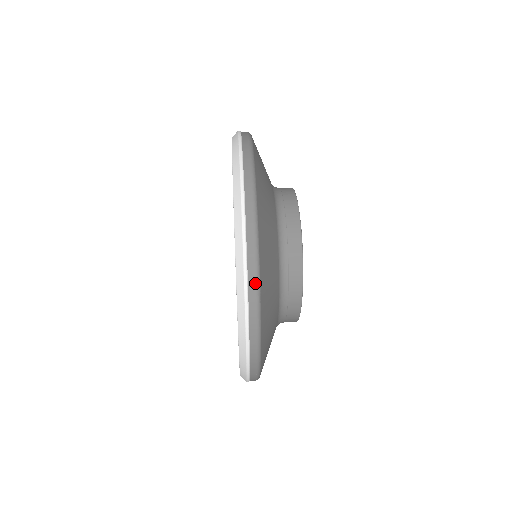
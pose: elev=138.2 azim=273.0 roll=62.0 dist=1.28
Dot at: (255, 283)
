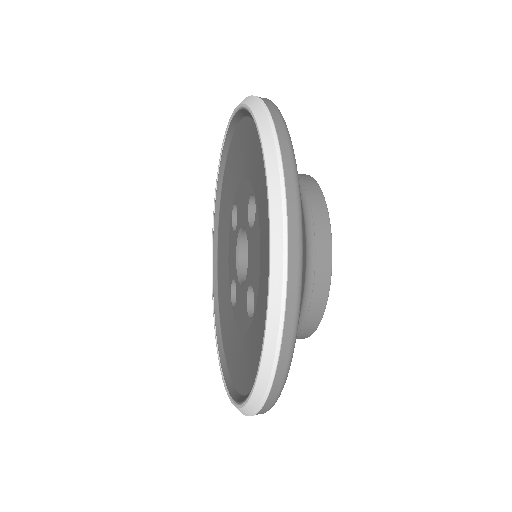
Dot at: (270, 102)
